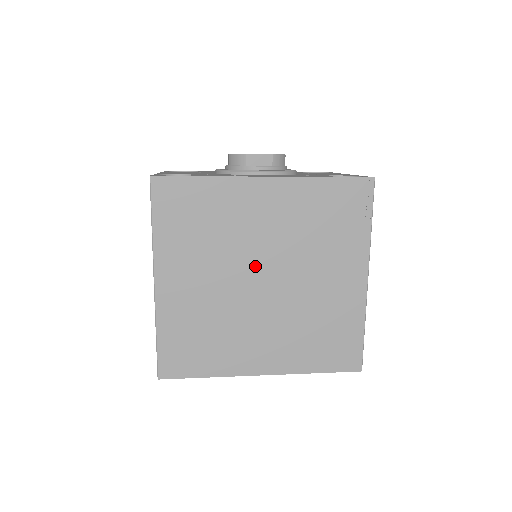
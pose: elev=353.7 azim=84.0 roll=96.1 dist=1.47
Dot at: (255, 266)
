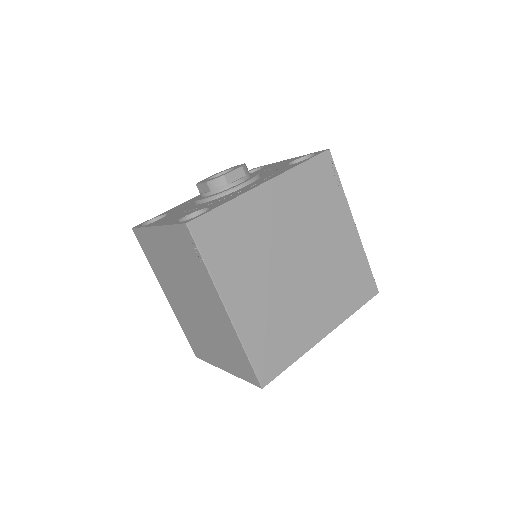
Dot at: (287, 255)
